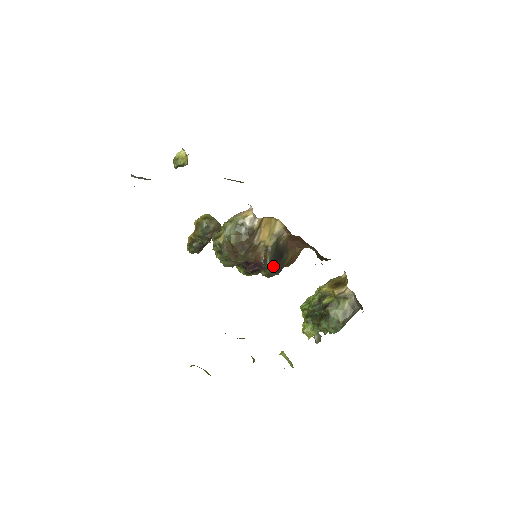
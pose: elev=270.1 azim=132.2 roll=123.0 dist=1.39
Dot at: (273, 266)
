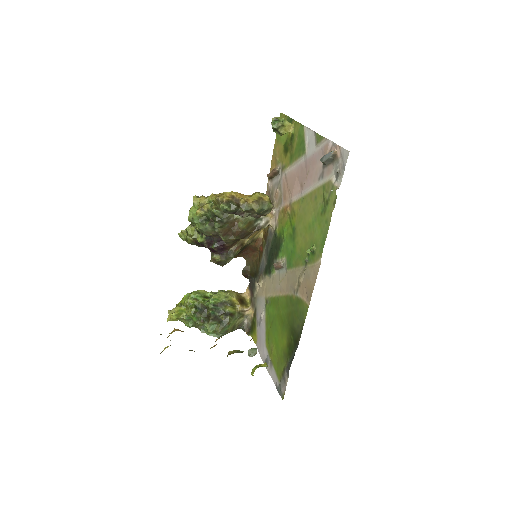
Dot at: occluded
